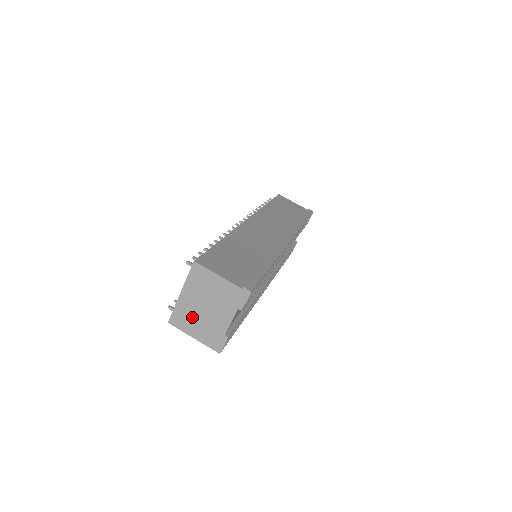
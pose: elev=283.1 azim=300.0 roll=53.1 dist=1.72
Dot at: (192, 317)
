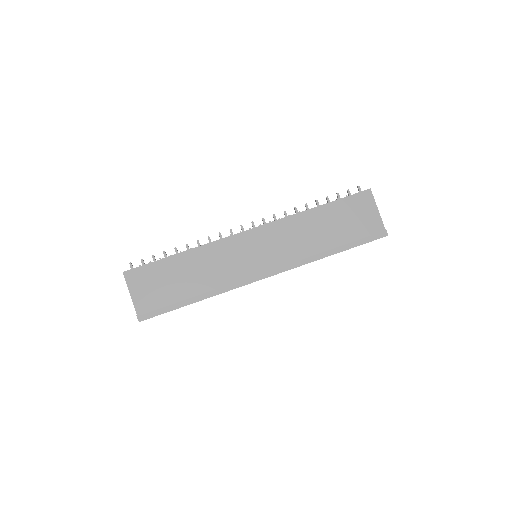
Dot at: occluded
